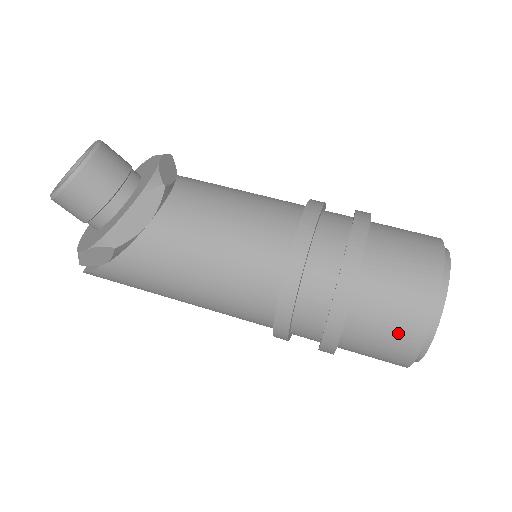
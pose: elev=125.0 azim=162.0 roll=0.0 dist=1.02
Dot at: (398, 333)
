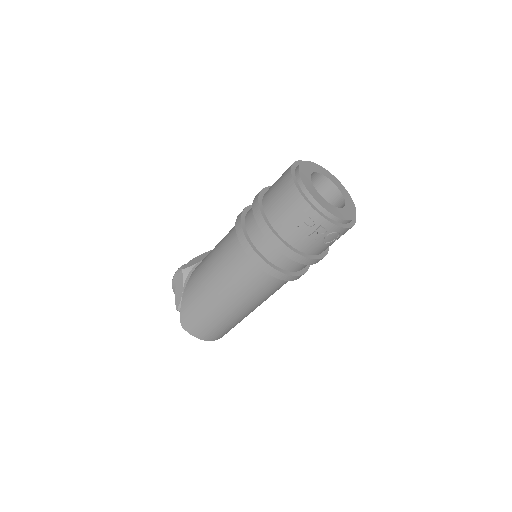
Dot at: (281, 182)
